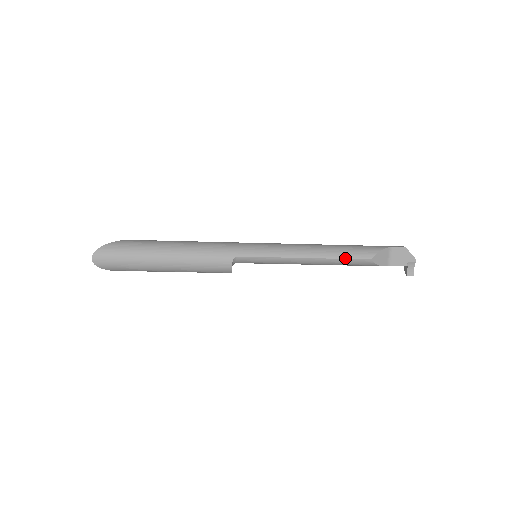
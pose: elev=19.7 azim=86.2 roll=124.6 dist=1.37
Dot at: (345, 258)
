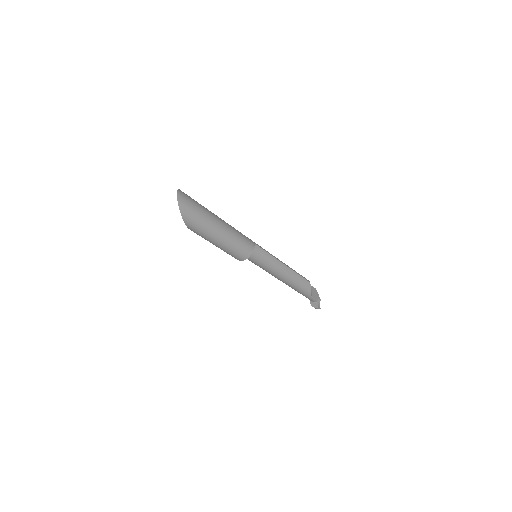
Dot at: (300, 275)
